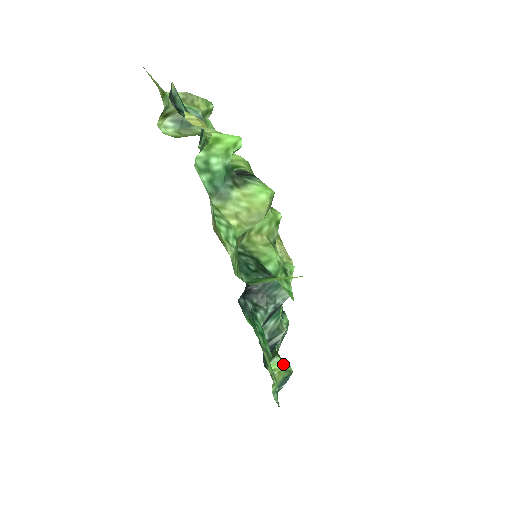
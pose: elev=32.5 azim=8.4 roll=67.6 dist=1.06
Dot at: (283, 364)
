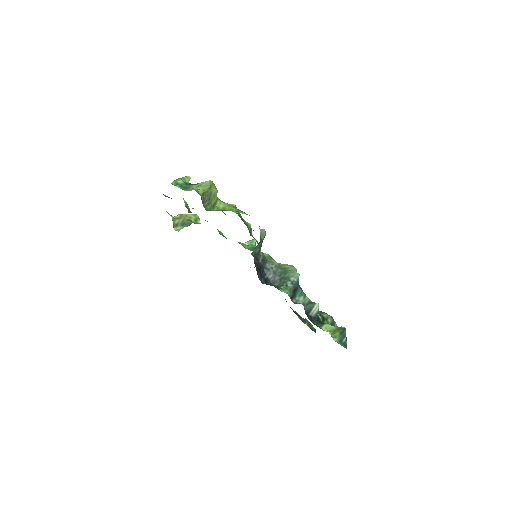
Dot at: (335, 328)
